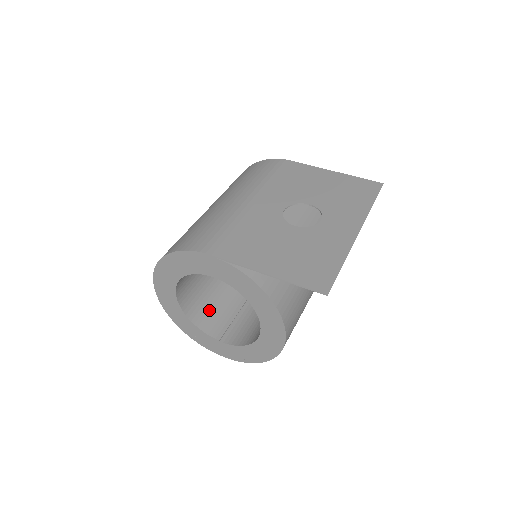
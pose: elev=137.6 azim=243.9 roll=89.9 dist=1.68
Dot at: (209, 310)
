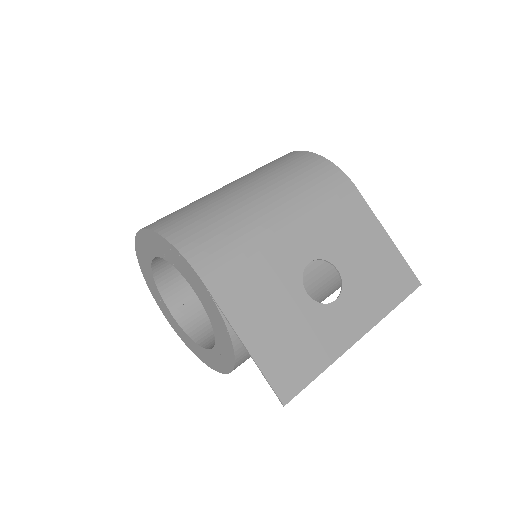
Dot at: (179, 275)
